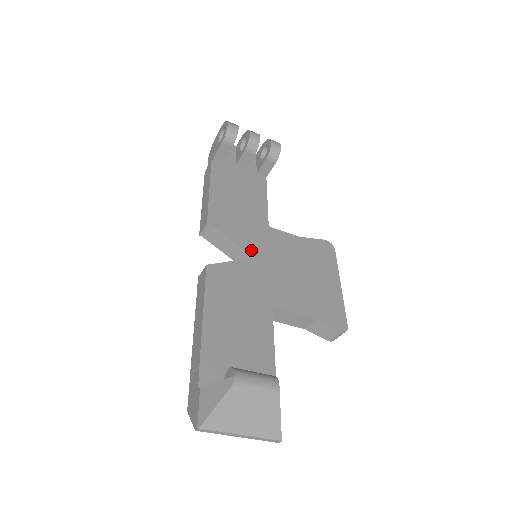
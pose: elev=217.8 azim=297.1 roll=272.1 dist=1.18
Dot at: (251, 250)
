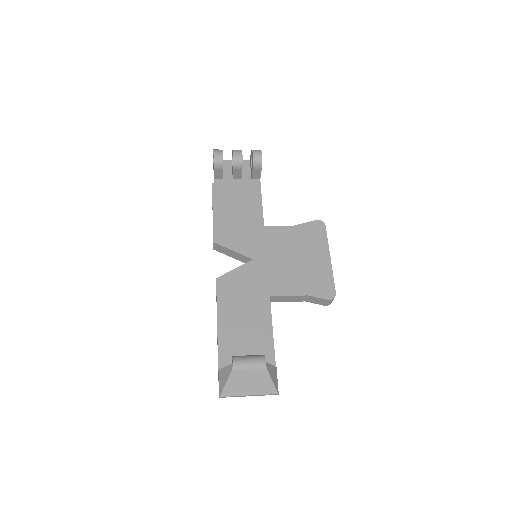
Dot at: (250, 254)
